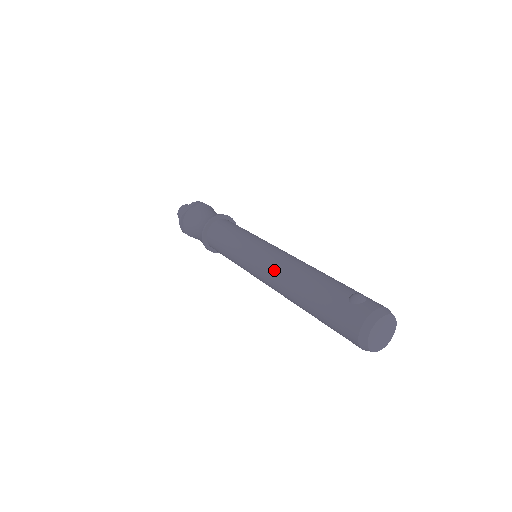
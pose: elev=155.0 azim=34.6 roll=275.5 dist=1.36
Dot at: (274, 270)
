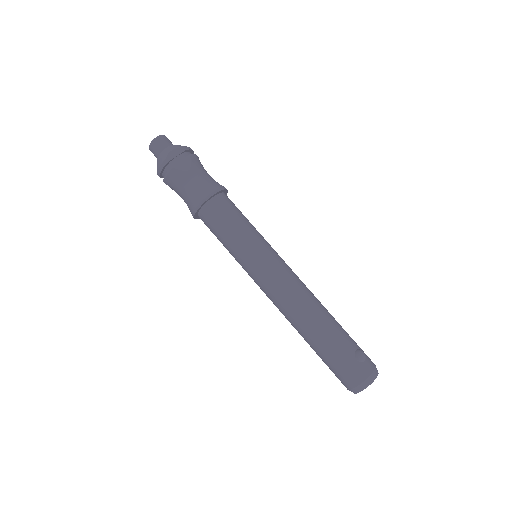
Dot at: (288, 296)
